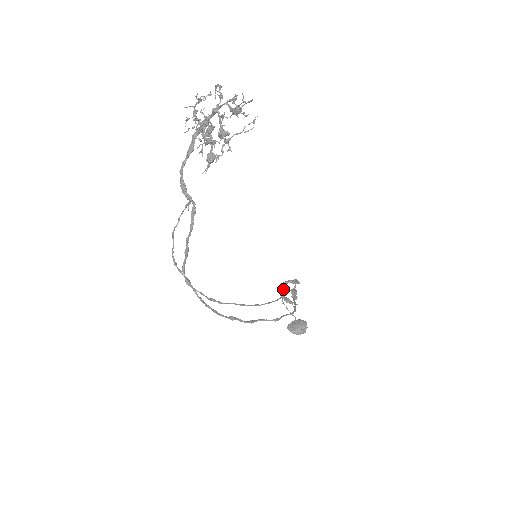
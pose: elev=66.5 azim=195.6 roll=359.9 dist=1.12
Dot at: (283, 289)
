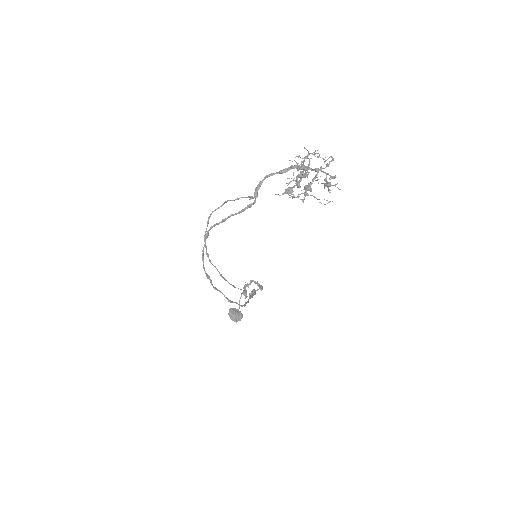
Dot at: (249, 284)
